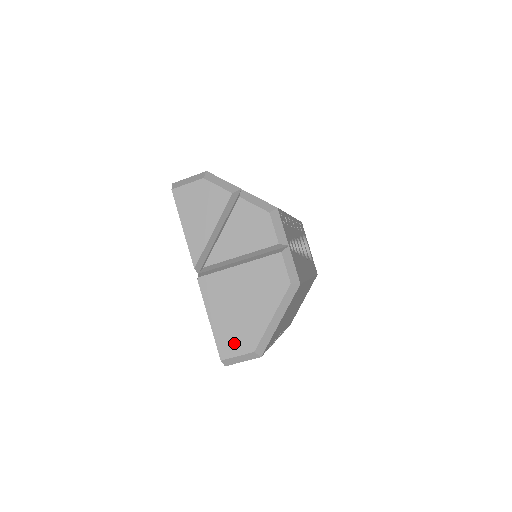
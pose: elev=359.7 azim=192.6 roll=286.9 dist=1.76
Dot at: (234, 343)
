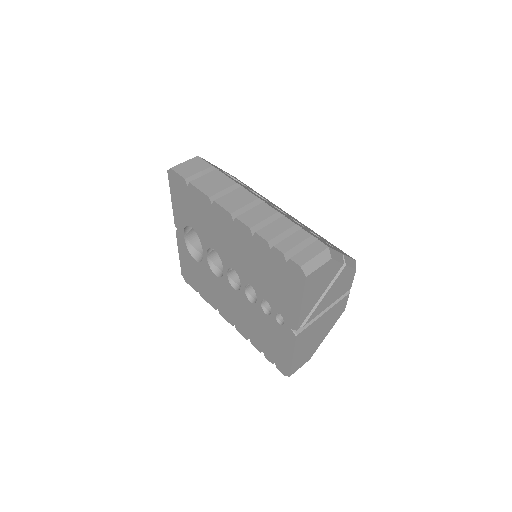
Dot at: (301, 362)
